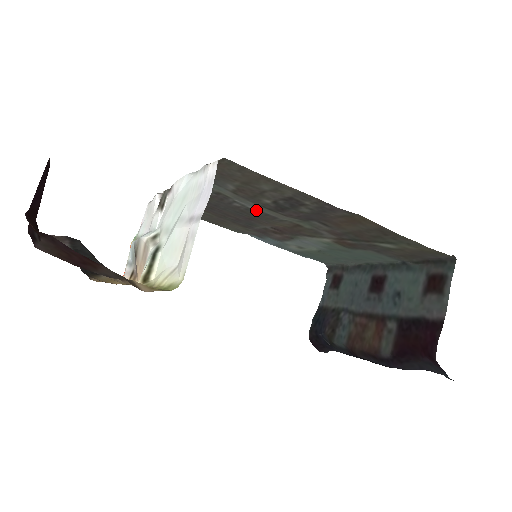
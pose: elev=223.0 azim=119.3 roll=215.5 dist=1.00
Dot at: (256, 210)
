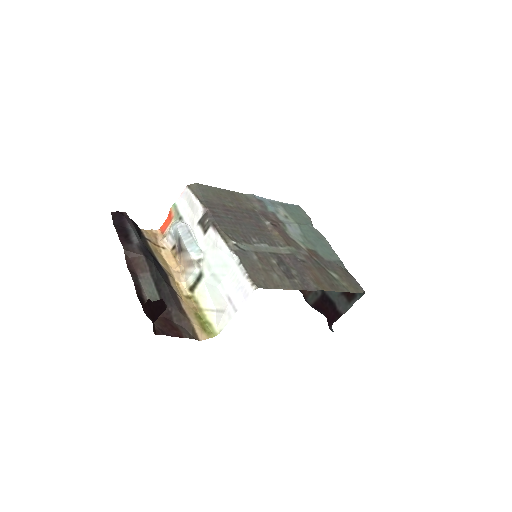
Dot at: (265, 244)
